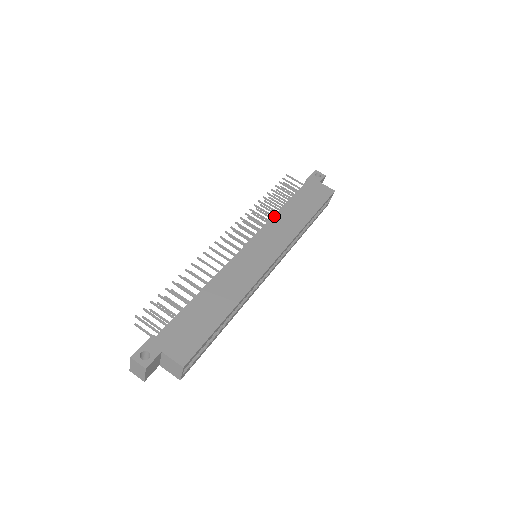
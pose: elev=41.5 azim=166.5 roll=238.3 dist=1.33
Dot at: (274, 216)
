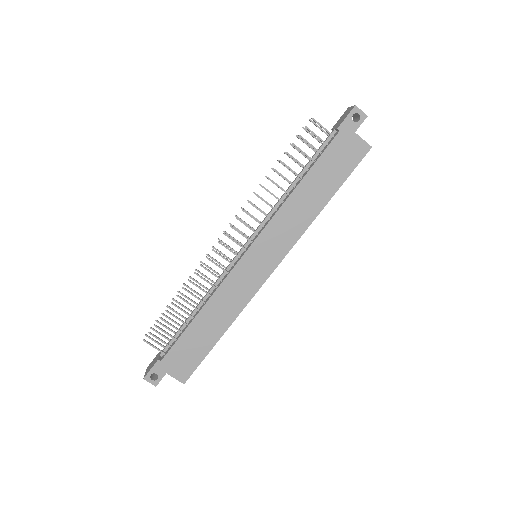
Dot at: (281, 207)
